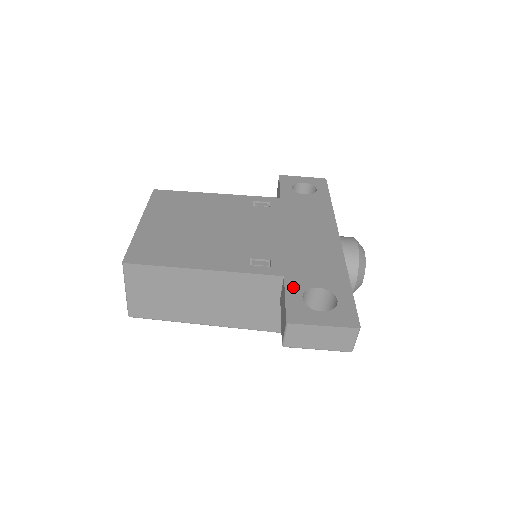
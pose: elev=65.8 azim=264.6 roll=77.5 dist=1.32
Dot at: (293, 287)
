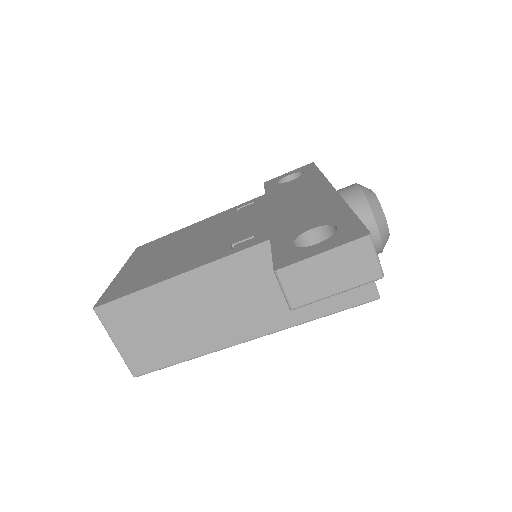
Dot at: (281, 242)
